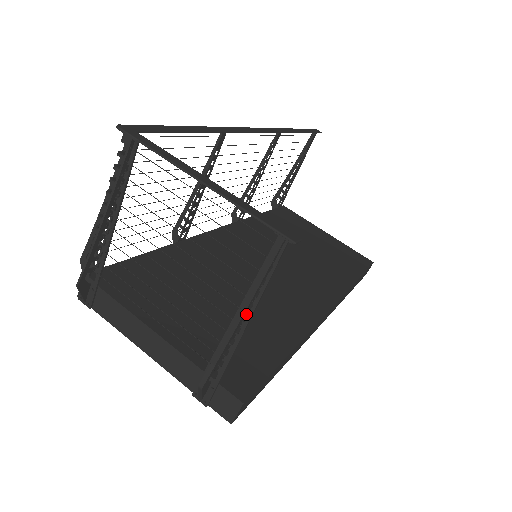
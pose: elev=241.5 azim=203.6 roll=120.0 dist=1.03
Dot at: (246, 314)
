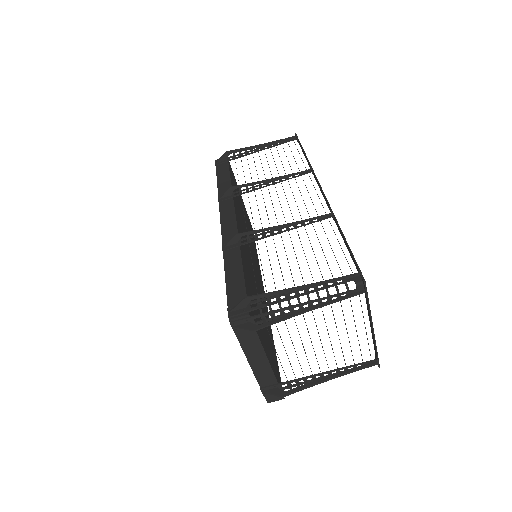
Dot at: (330, 376)
